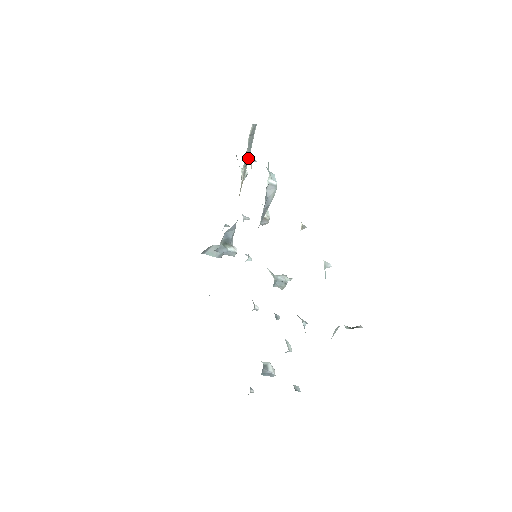
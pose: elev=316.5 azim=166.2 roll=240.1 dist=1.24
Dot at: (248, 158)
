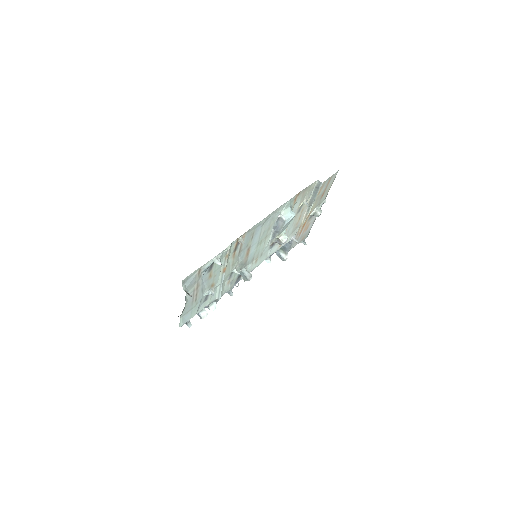
Dot at: (313, 202)
